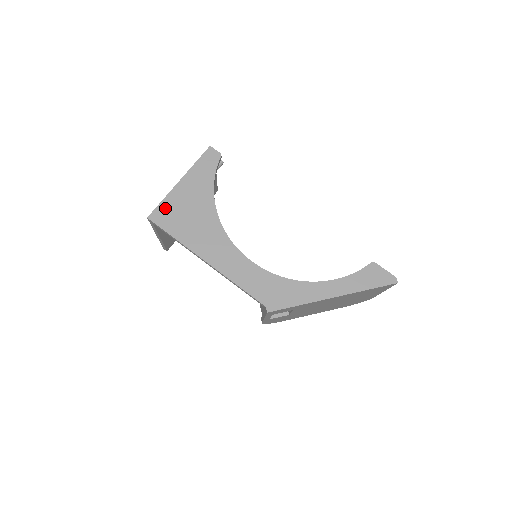
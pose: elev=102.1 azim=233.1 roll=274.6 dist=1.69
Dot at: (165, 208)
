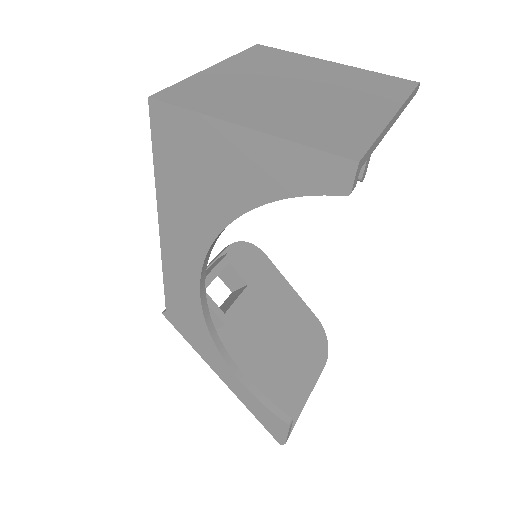
Dot at: (182, 124)
